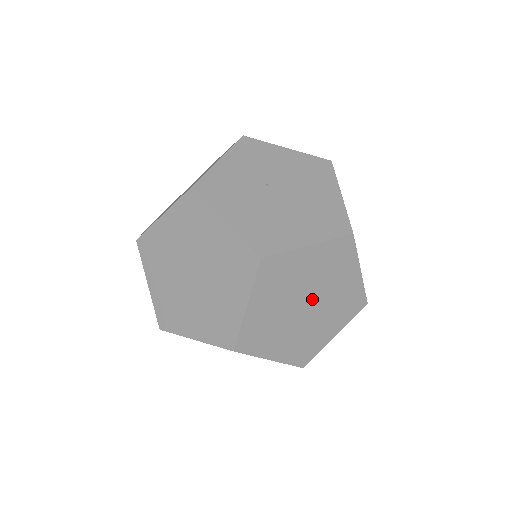
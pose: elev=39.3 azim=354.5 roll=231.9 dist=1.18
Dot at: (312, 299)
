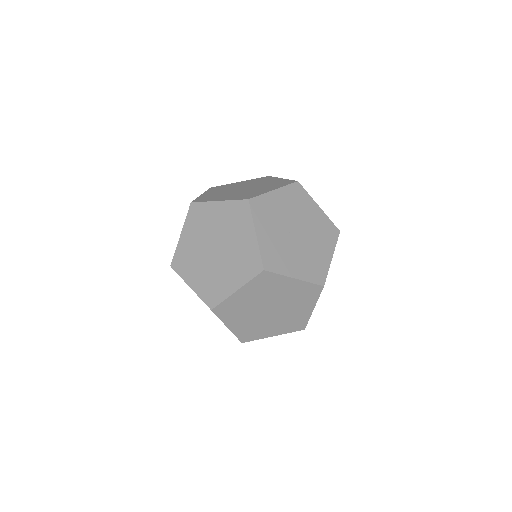
Dot at: occluded
